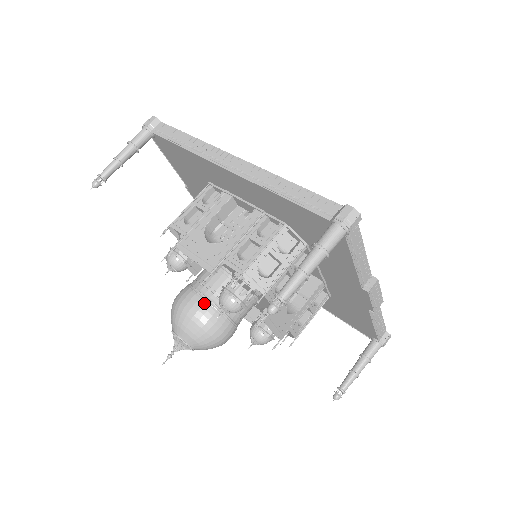
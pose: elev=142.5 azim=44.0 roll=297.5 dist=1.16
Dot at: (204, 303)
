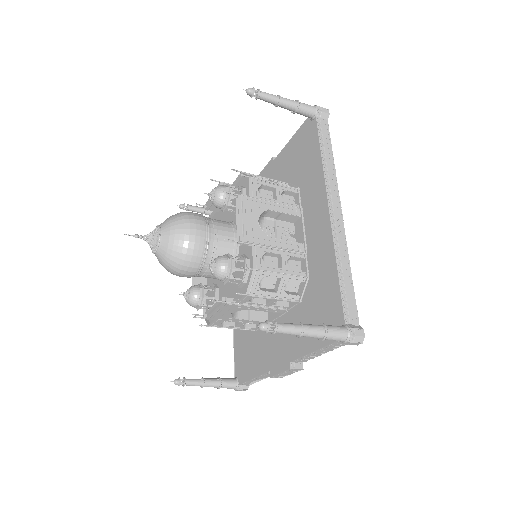
Dot at: (203, 243)
